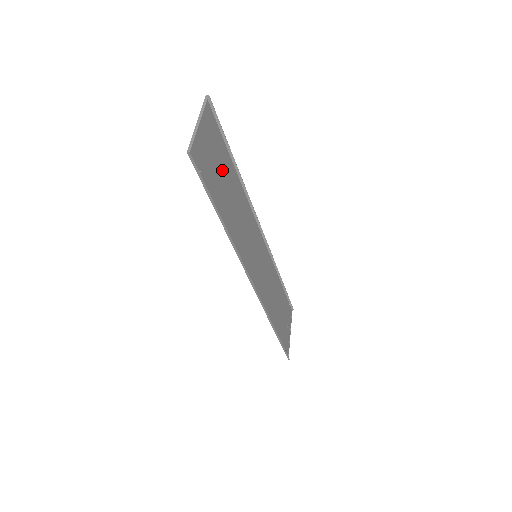
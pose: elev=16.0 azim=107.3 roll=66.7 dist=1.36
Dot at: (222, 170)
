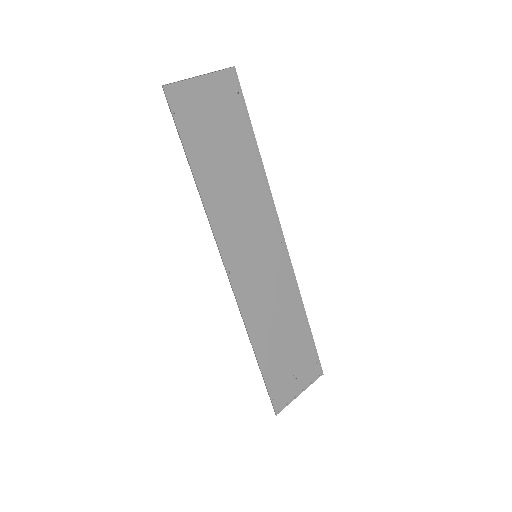
Dot at: (226, 139)
